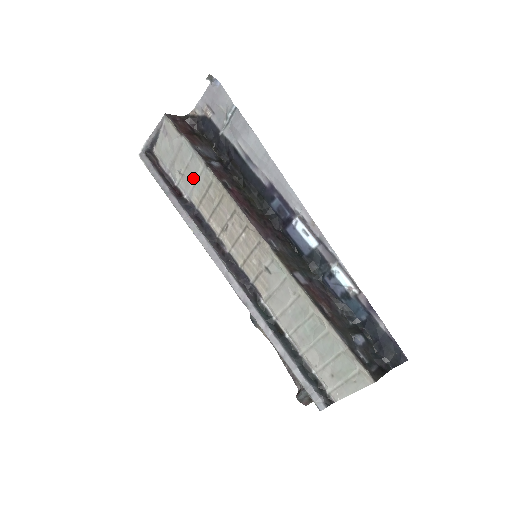
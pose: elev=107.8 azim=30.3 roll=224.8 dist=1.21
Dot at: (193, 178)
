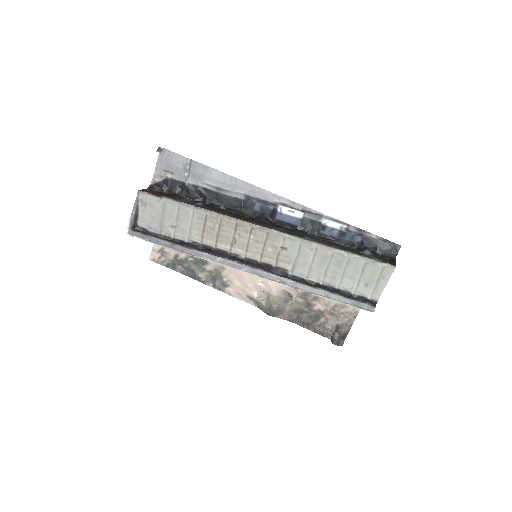
Dot at: (187, 223)
